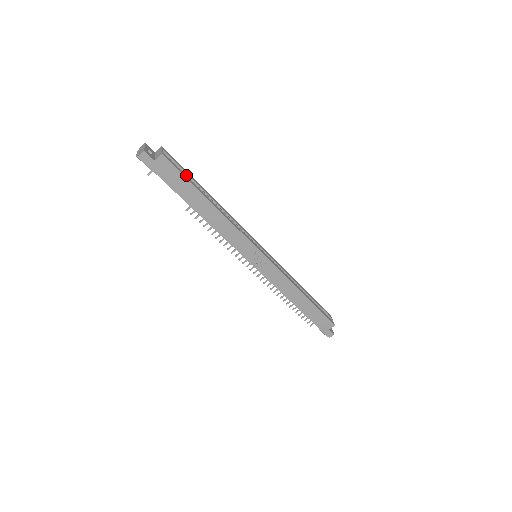
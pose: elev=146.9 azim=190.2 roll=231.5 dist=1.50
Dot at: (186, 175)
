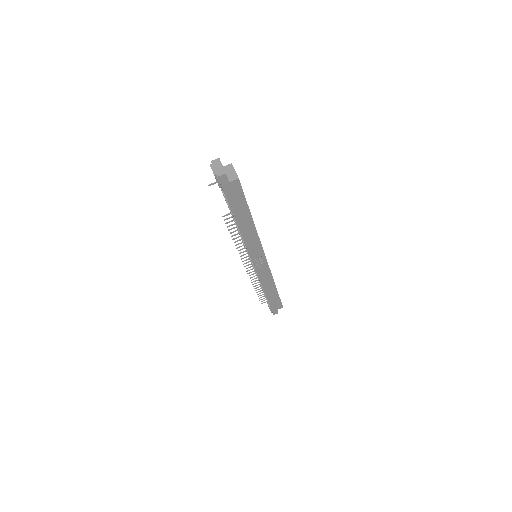
Dot at: occluded
